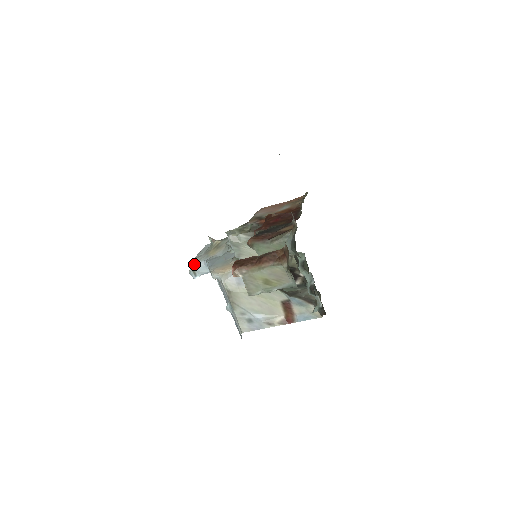
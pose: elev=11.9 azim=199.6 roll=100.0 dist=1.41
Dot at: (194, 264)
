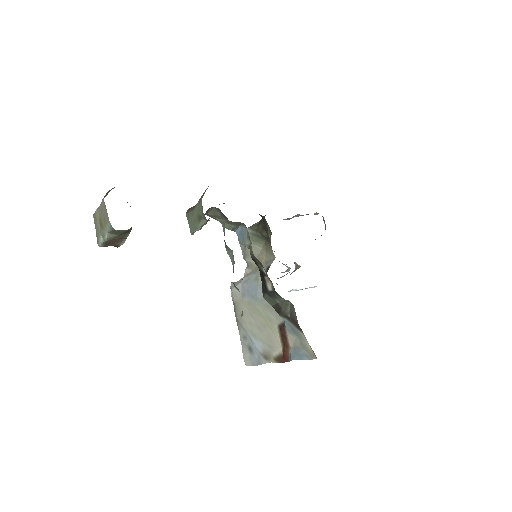
Dot at: occluded
